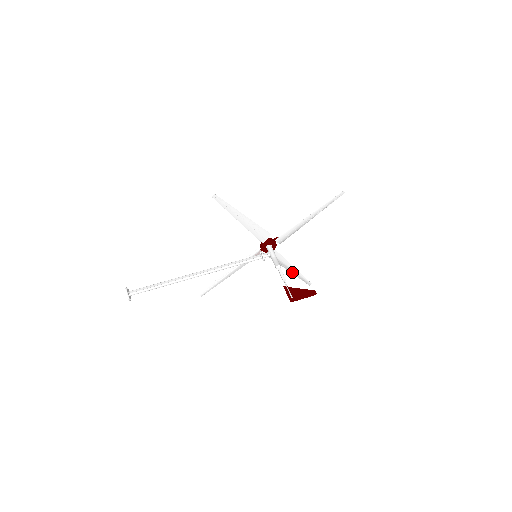
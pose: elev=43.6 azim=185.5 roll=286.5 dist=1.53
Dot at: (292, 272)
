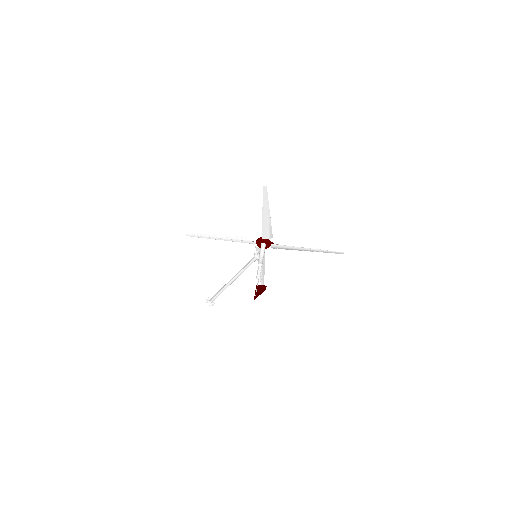
Dot at: (311, 251)
